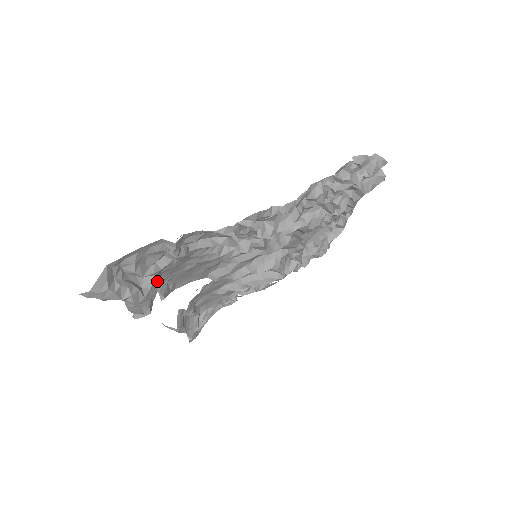
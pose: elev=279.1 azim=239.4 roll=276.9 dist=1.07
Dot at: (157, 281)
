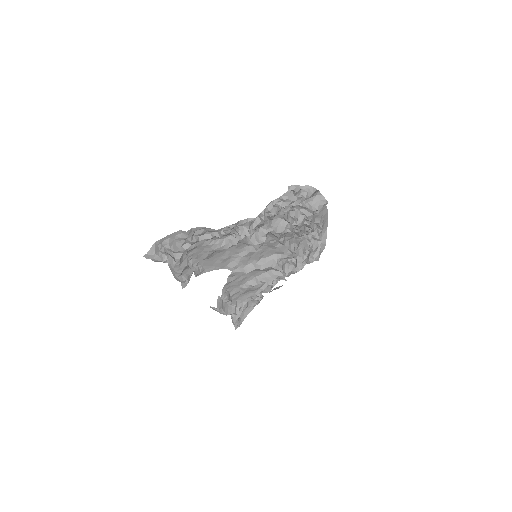
Dot at: (186, 258)
